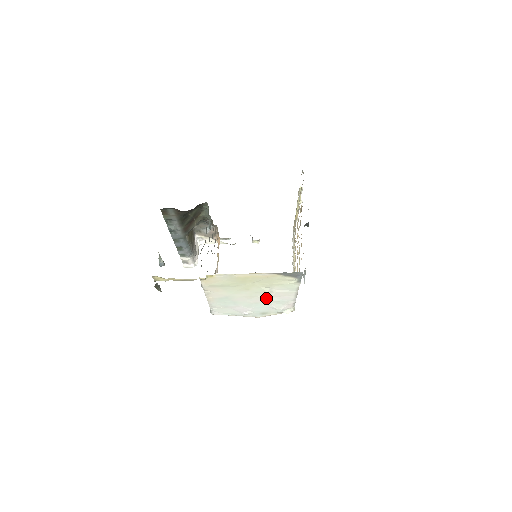
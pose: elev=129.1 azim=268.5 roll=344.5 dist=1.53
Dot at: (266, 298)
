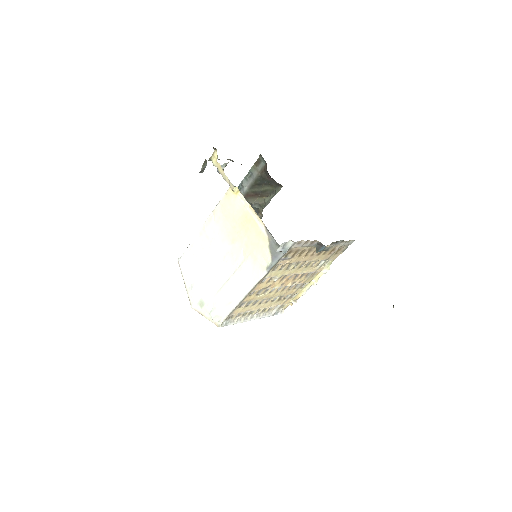
Dot at: (228, 274)
